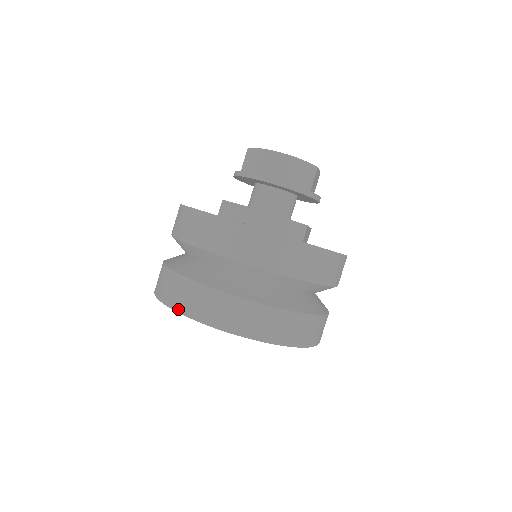
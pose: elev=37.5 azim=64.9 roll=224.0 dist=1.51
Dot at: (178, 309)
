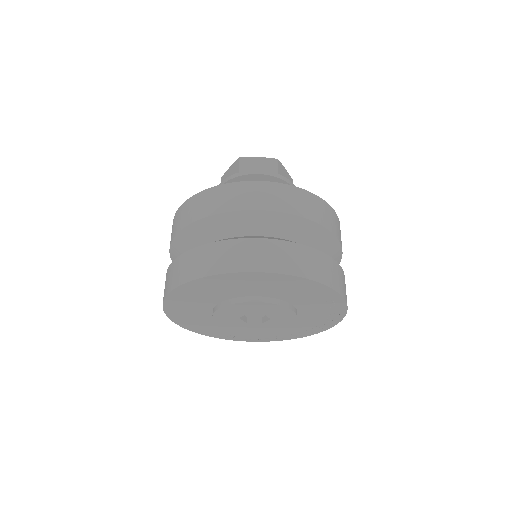
Dot at: (268, 269)
